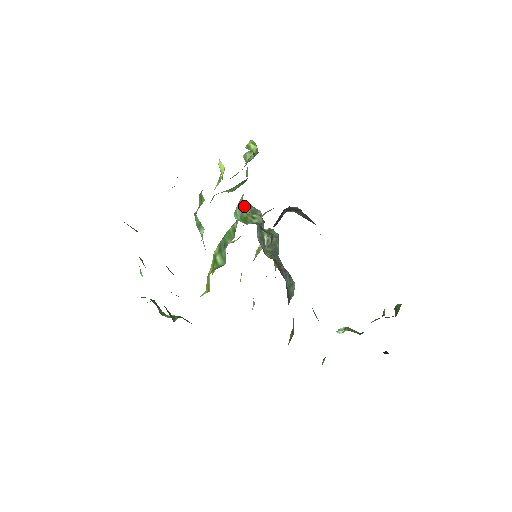
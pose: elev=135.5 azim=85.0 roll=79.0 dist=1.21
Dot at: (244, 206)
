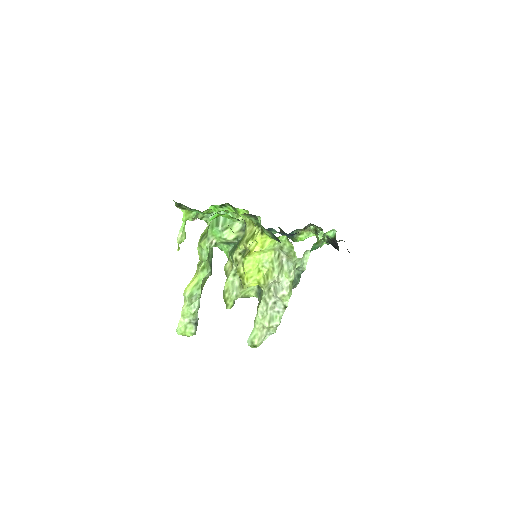
Dot at: (223, 294)
